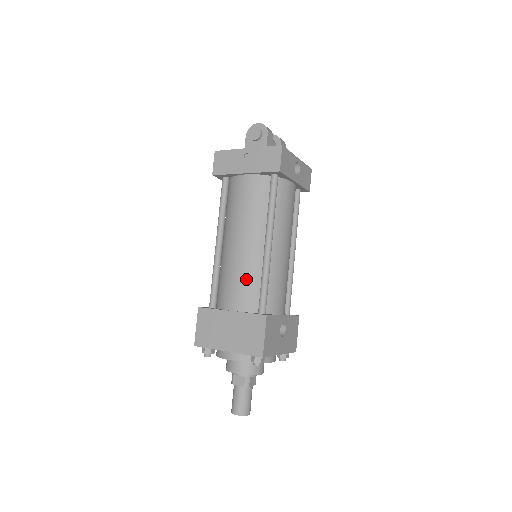
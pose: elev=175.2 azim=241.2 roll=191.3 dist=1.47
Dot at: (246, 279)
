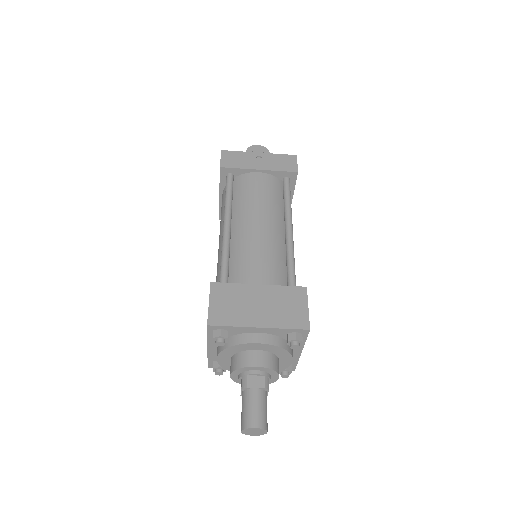
Dot at: (271, 257)
